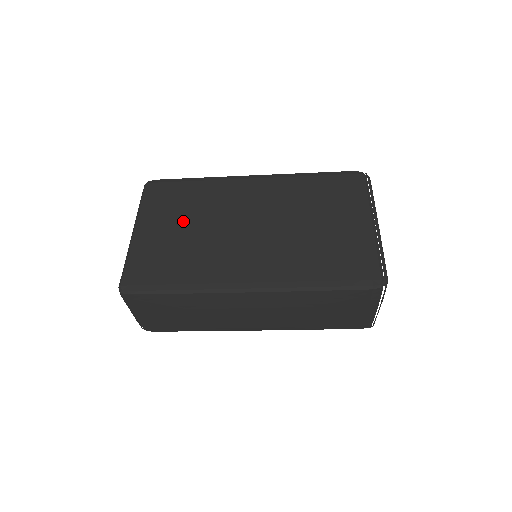
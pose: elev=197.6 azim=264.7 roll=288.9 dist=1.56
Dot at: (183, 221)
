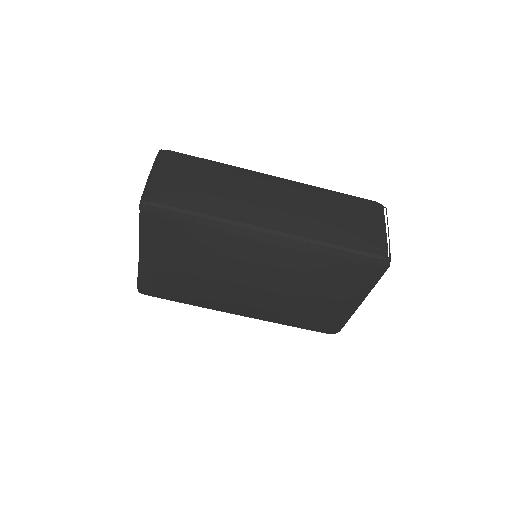
Dot at: occluded
